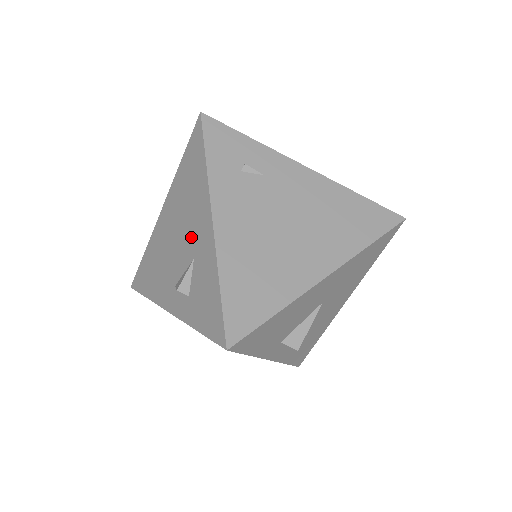
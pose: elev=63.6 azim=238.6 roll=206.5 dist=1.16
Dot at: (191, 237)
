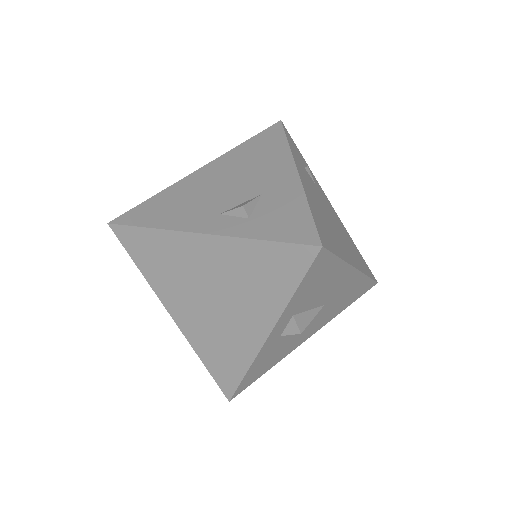
Dot at: (258, 182)
